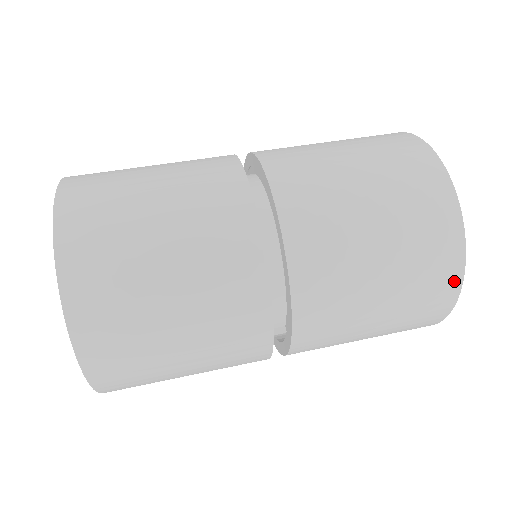
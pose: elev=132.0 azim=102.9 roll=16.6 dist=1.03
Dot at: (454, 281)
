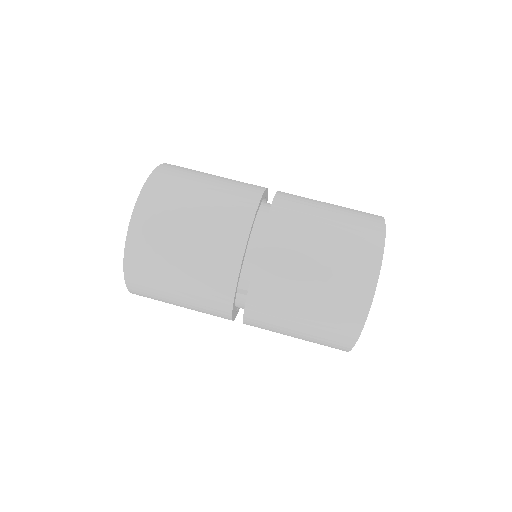
Dot at: (370, 283)
